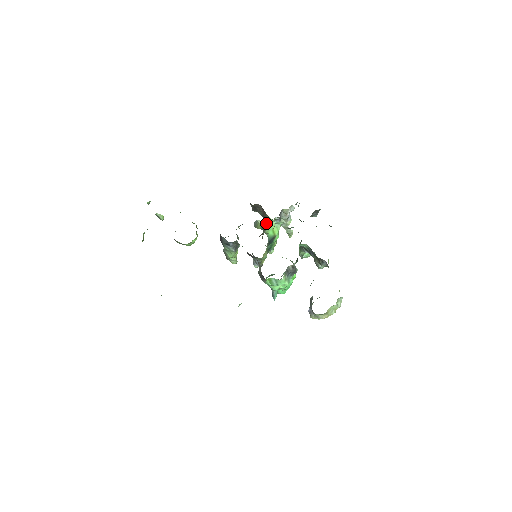
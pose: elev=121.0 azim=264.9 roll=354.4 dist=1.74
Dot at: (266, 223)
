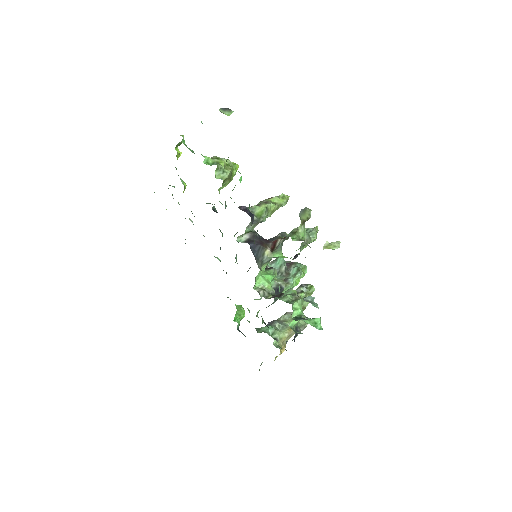
Dot at: (281, 246)
